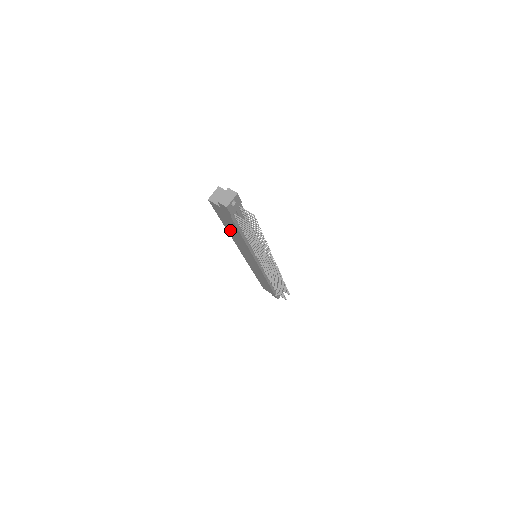
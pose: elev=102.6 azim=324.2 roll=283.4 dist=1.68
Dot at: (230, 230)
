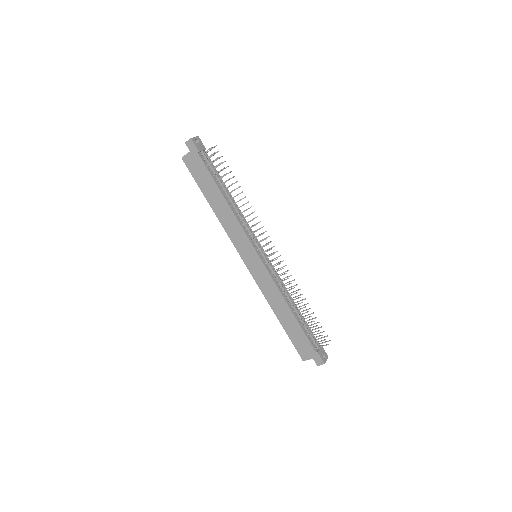
Dot at: (212, 200)
